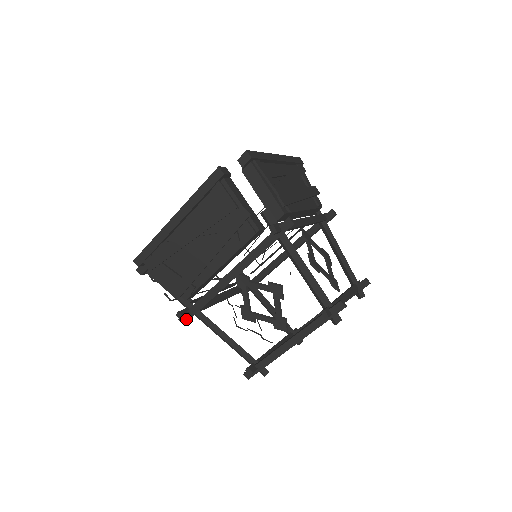
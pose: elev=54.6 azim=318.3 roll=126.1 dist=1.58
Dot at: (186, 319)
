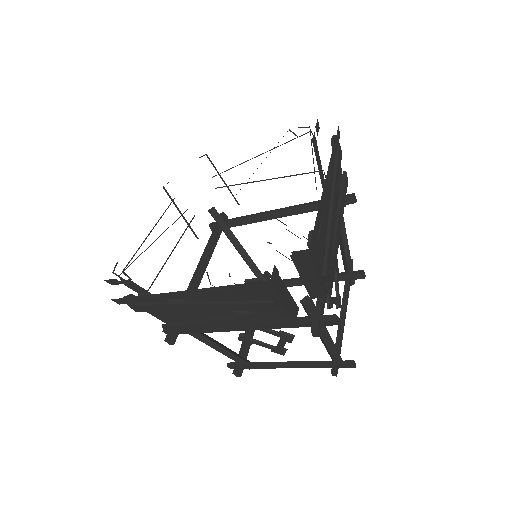
Dot at: occluded
